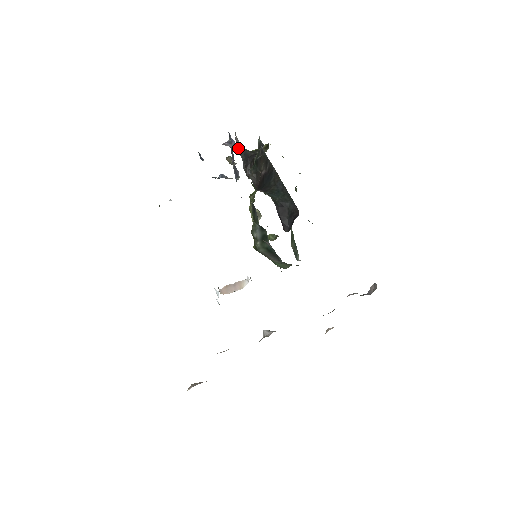
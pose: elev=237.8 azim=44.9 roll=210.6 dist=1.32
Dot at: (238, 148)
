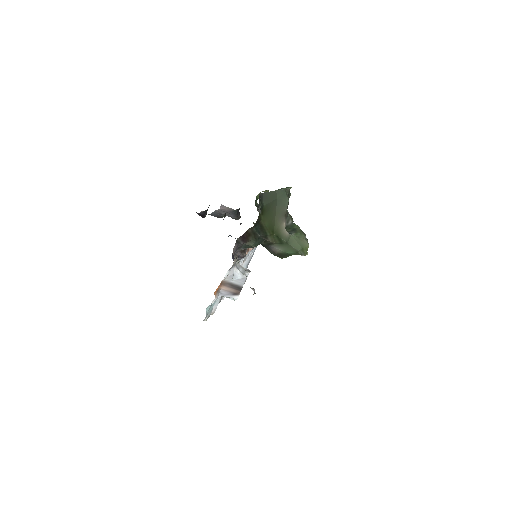
Dot at: (229, 212)
